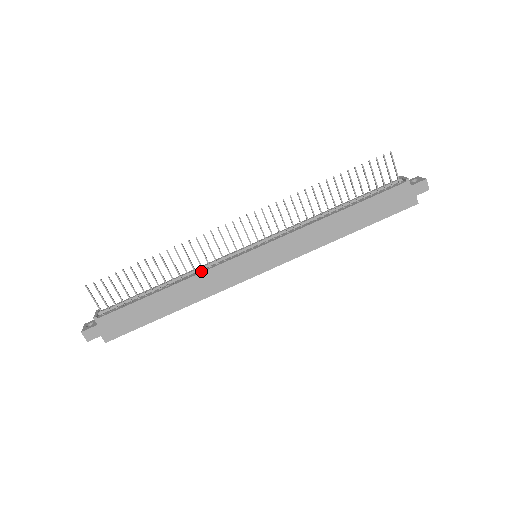
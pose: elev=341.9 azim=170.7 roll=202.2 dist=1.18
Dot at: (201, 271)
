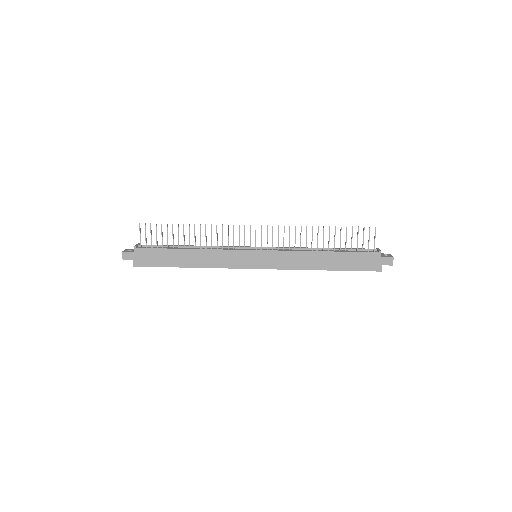
Dot at: (216, 248)
